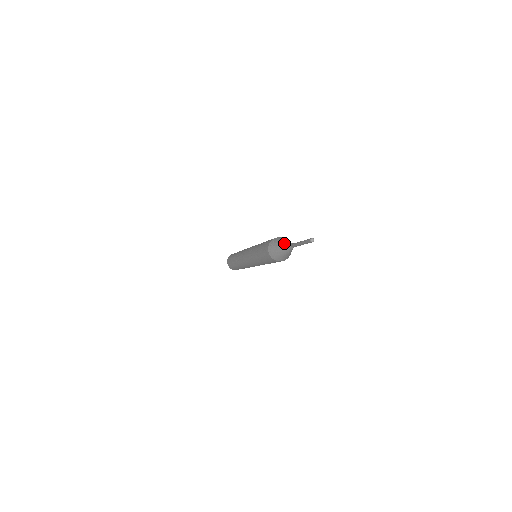
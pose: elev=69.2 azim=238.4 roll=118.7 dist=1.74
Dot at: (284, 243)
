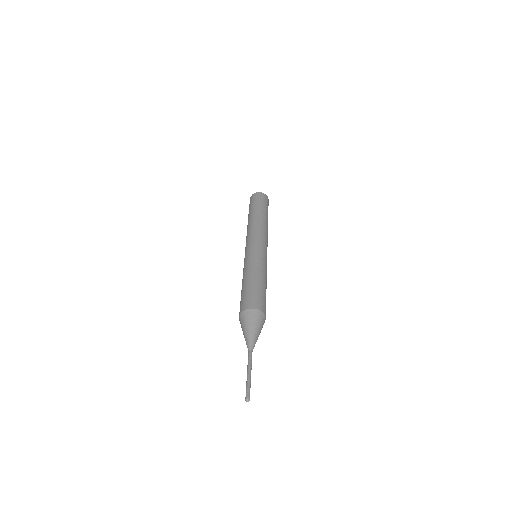
Dot at: (252, 336)
